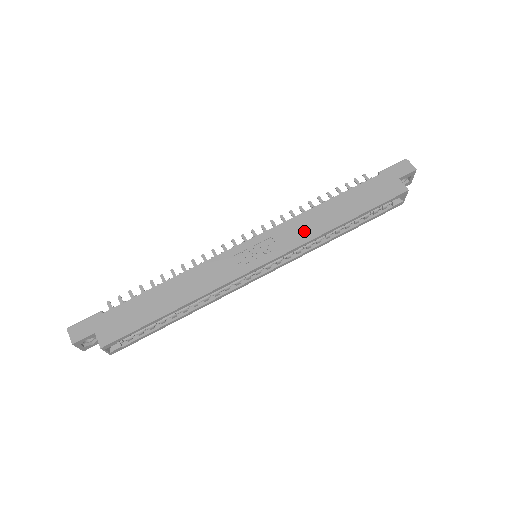
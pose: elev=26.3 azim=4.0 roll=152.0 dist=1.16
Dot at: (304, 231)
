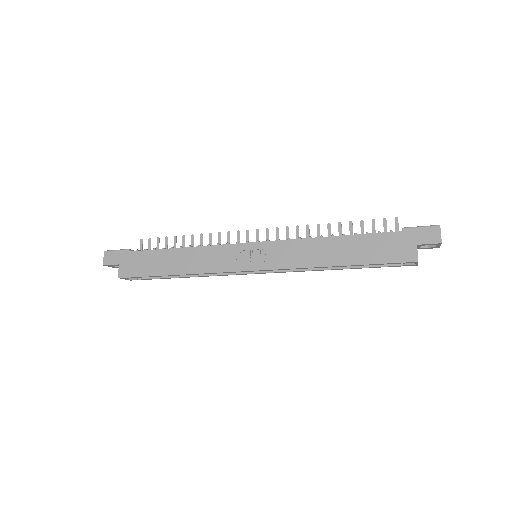
Dot at: (299, 257)
